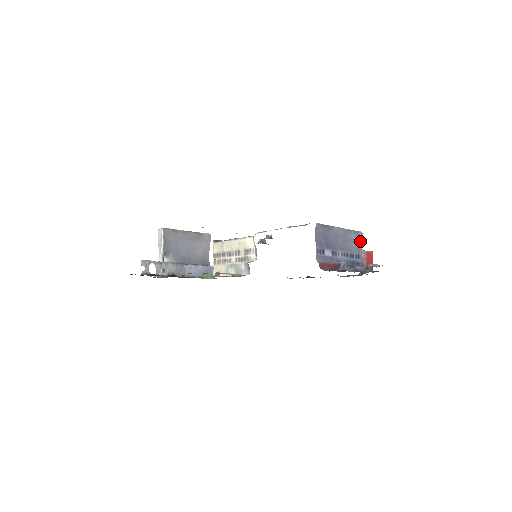
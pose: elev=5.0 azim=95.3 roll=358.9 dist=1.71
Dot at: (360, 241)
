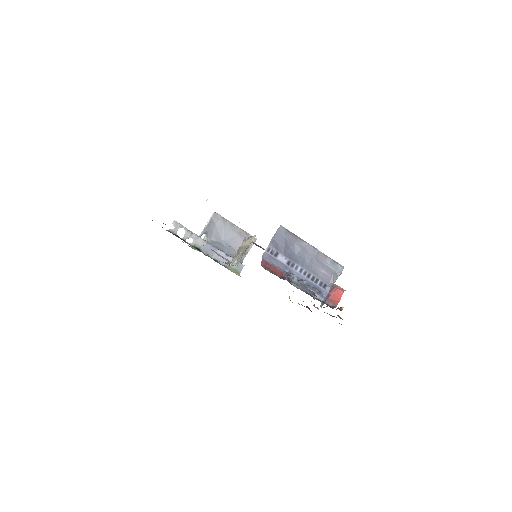
Dot at: (336, 273)
